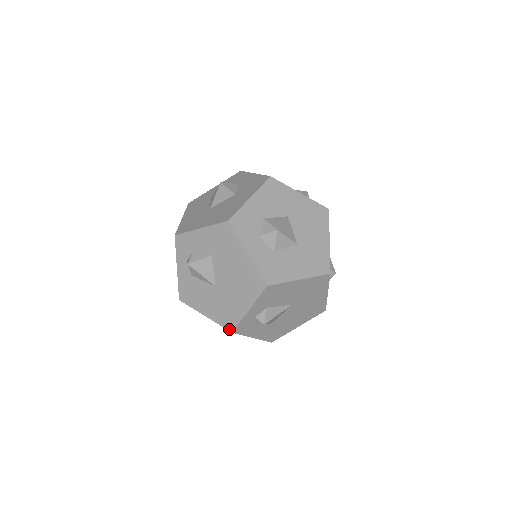
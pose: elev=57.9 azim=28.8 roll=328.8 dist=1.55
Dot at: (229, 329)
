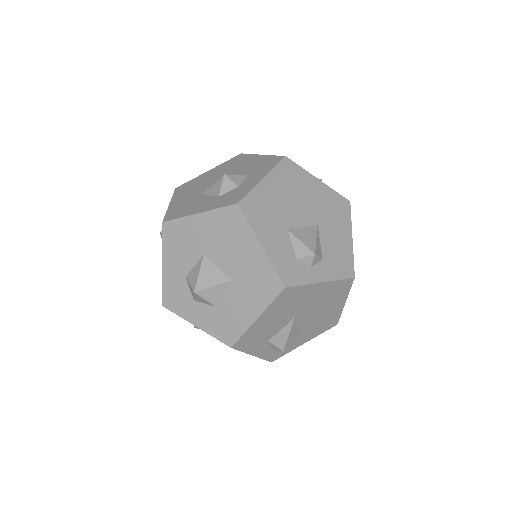
Dot at: occluded
